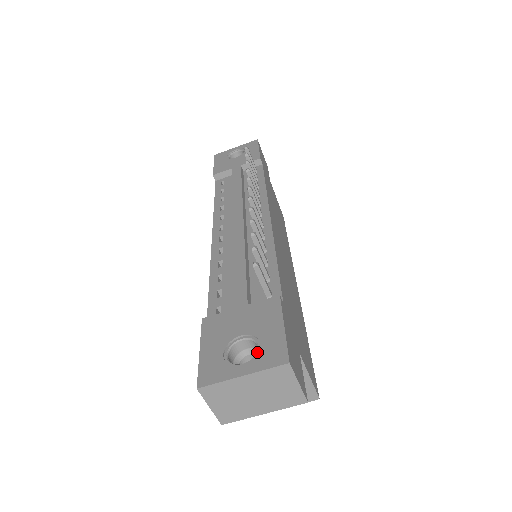
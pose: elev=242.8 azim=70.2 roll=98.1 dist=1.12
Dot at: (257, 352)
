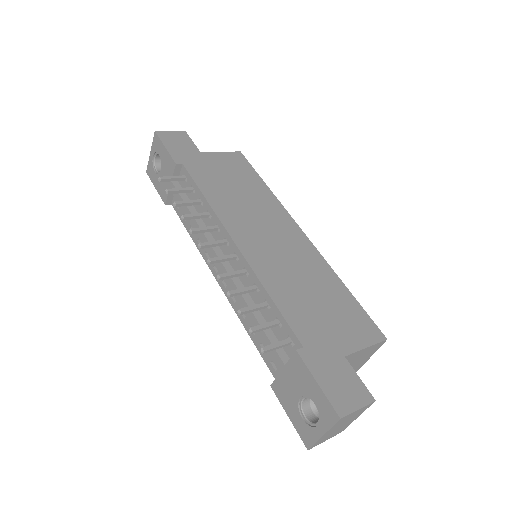
Dot at: (318, 411)
